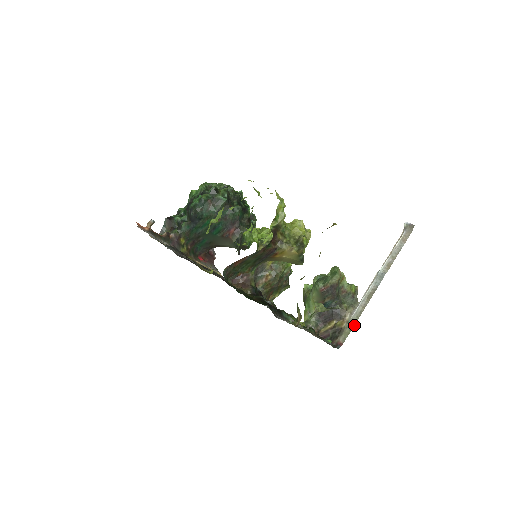
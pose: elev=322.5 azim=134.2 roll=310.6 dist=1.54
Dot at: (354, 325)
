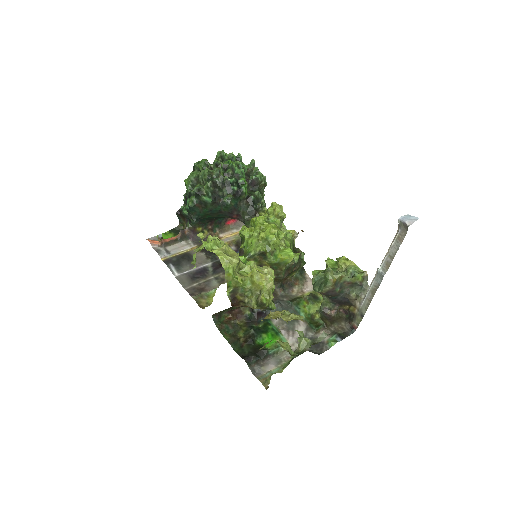
Dot at: occluded
